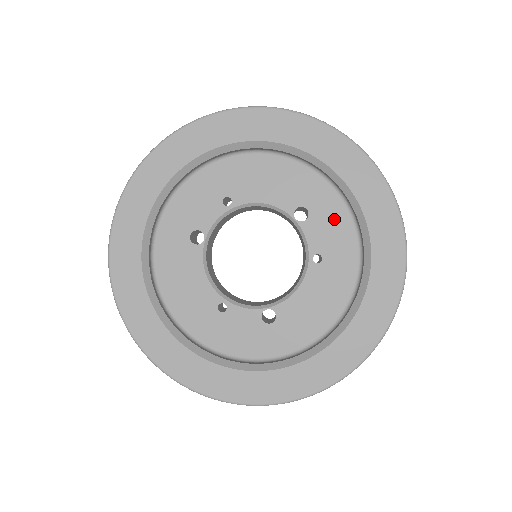
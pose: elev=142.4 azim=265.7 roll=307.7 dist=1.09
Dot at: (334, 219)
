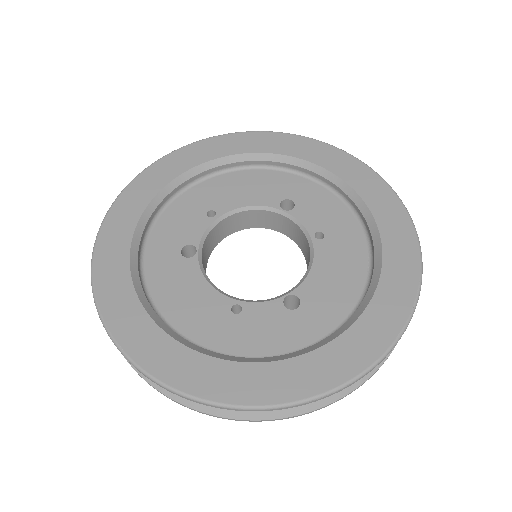
Dot at: (320, 200)
